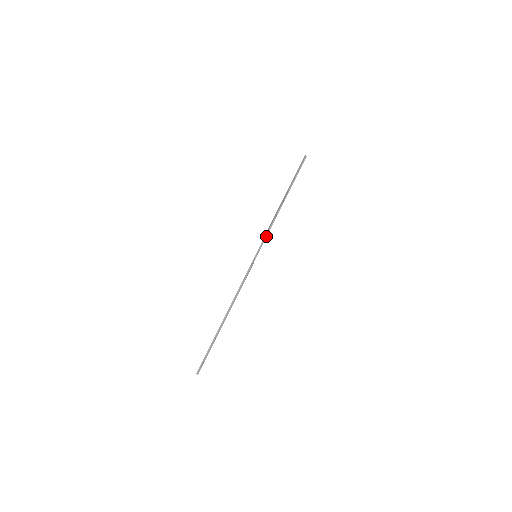
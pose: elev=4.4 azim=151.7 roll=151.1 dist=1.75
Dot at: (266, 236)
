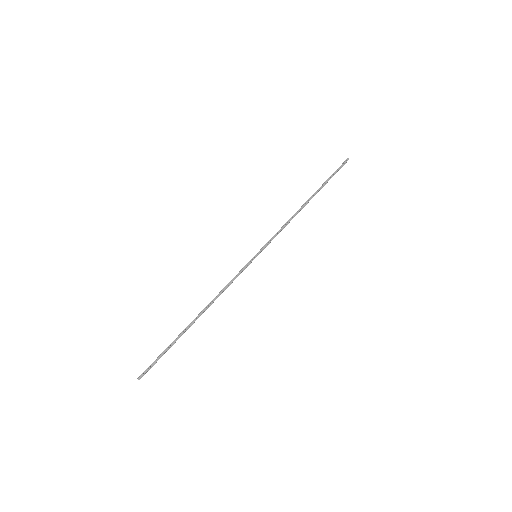
Dot at: (275, 236)
